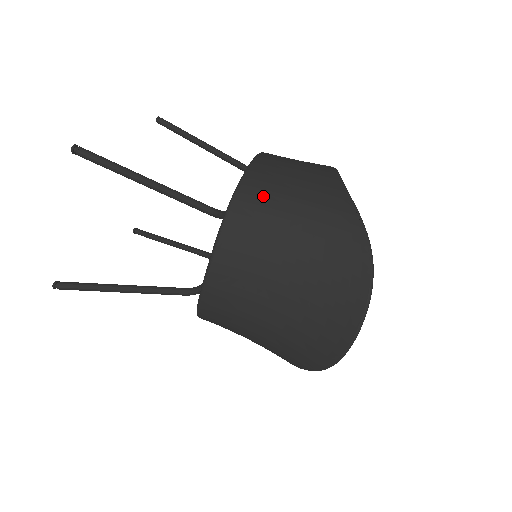
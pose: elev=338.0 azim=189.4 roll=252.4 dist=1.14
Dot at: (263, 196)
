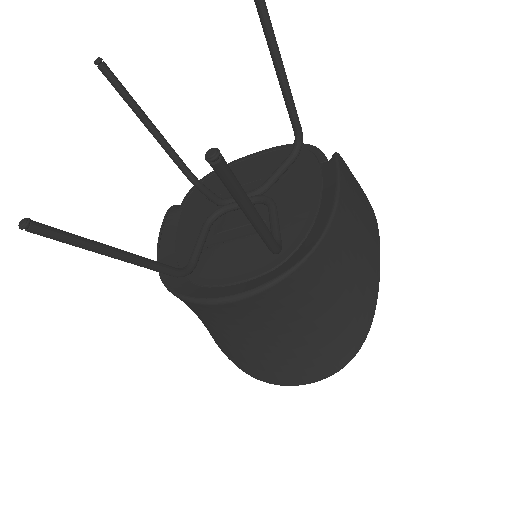
Dot at: (329, 263)
